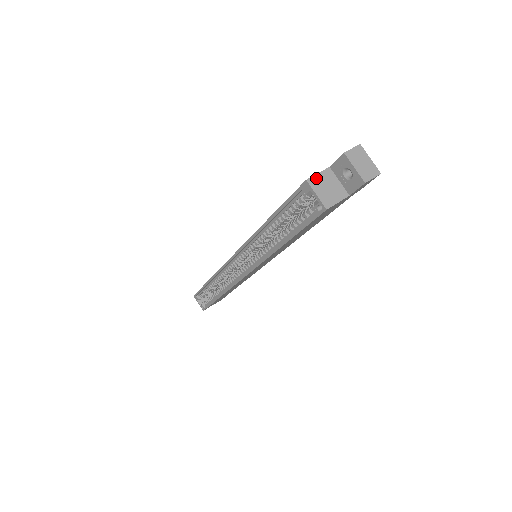
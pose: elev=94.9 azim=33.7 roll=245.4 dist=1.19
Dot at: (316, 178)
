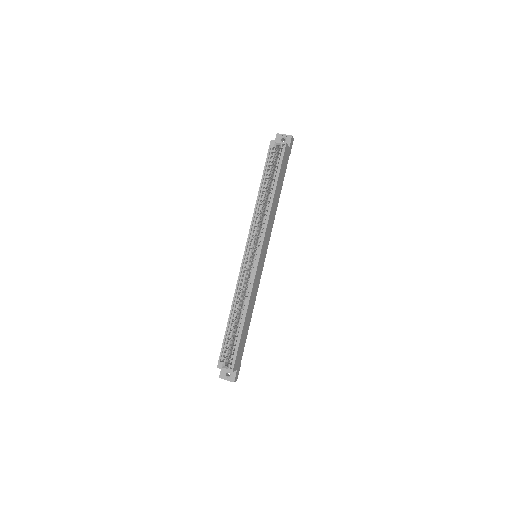
Dot at: occluded
